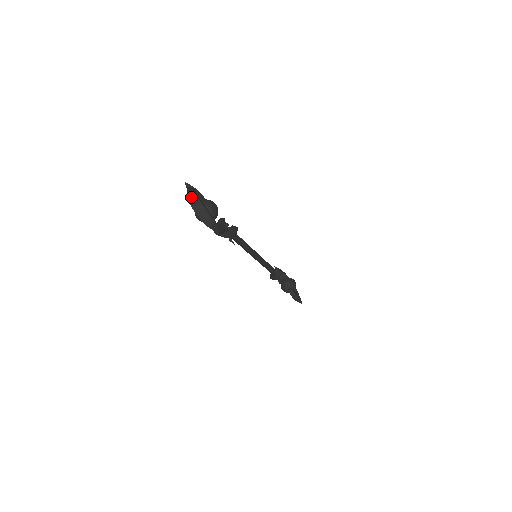
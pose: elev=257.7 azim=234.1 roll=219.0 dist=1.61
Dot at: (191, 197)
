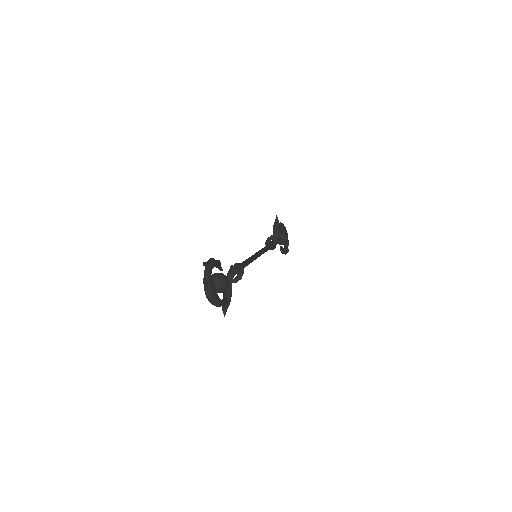
Dot at: (207, 287)
